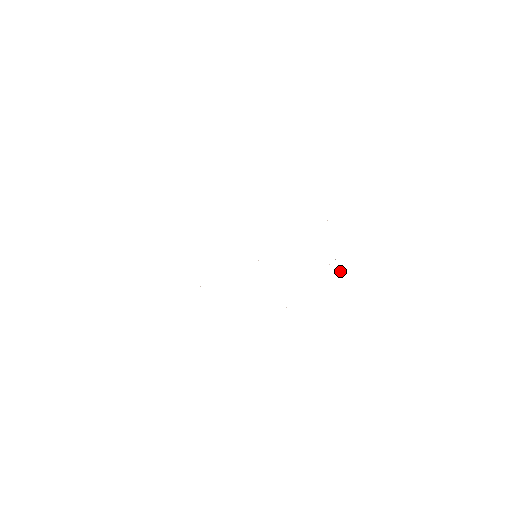
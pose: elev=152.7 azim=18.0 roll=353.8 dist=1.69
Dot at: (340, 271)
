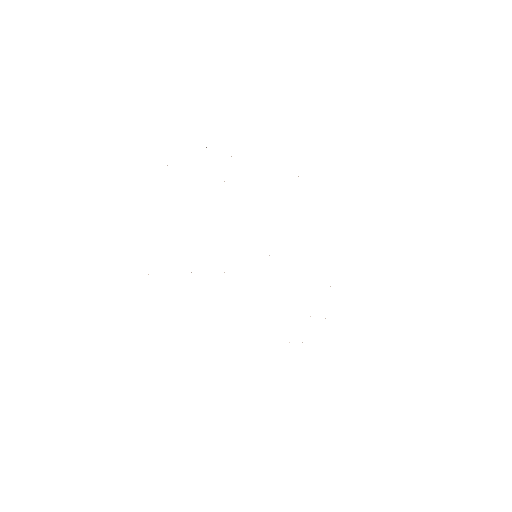
Dot at: occluded
